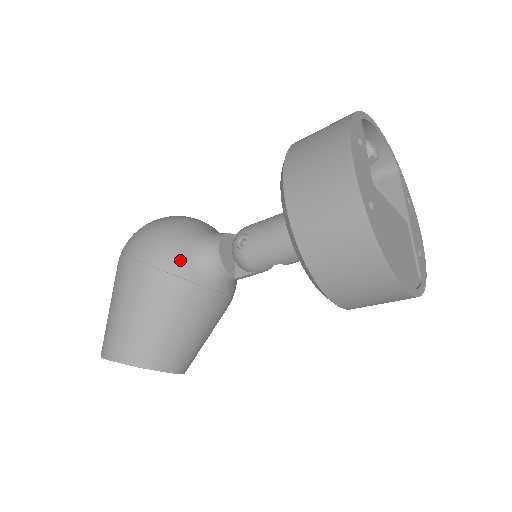
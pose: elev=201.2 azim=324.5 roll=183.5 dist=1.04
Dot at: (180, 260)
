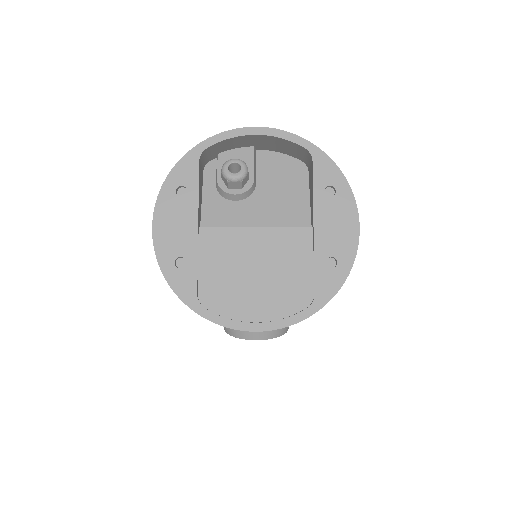
Dot at: occluded
